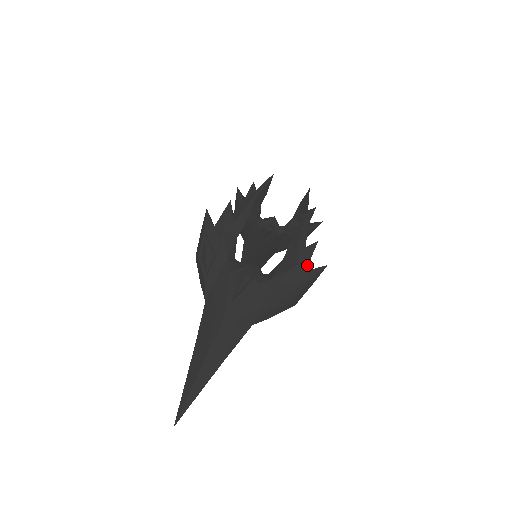
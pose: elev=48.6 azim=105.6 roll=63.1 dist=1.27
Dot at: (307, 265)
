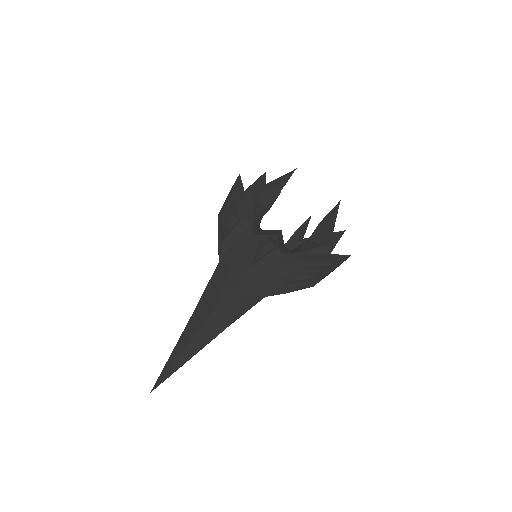
Dot at: occluded
